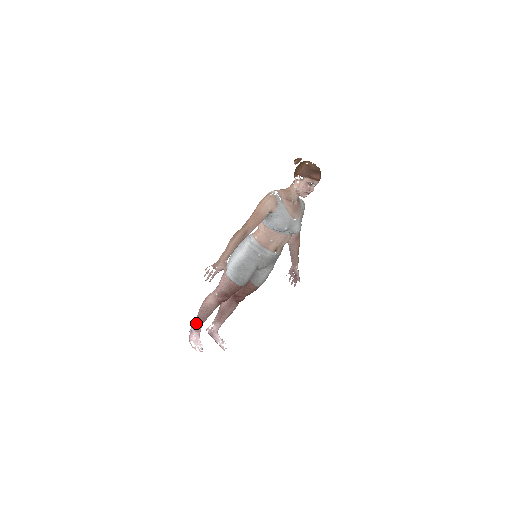
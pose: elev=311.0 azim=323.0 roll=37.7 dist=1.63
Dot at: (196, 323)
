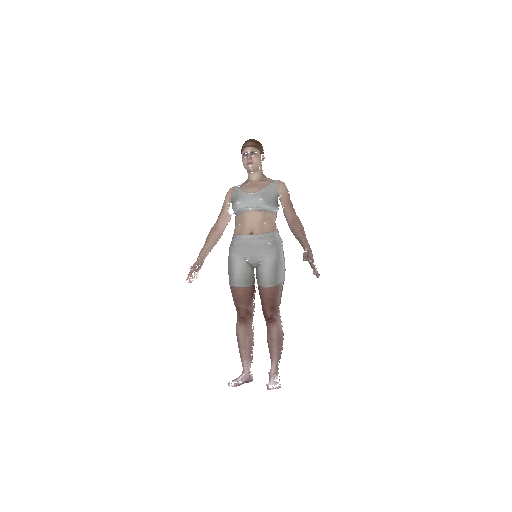
Dot at: (242, 362)
